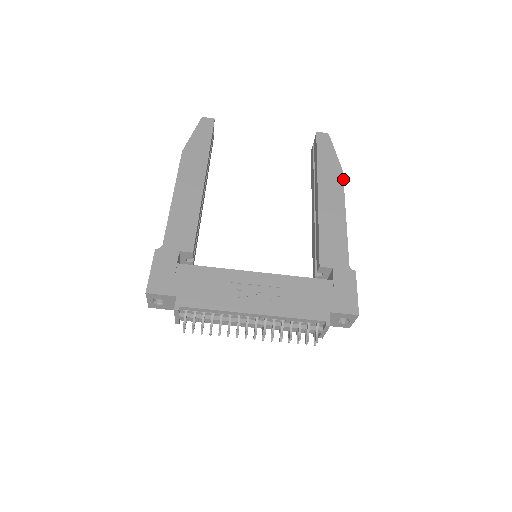
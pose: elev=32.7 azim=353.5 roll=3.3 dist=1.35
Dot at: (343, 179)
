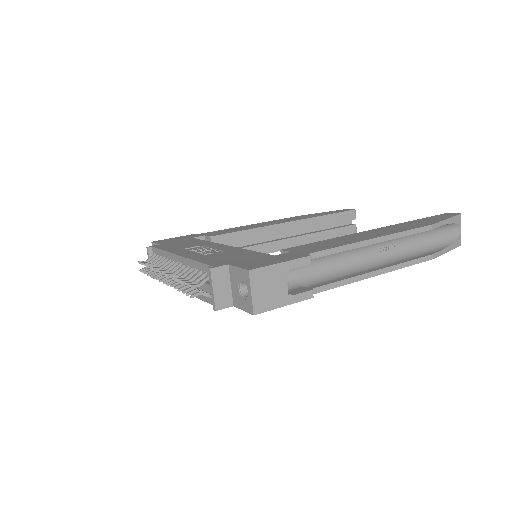
Dot at: (421, 227)
